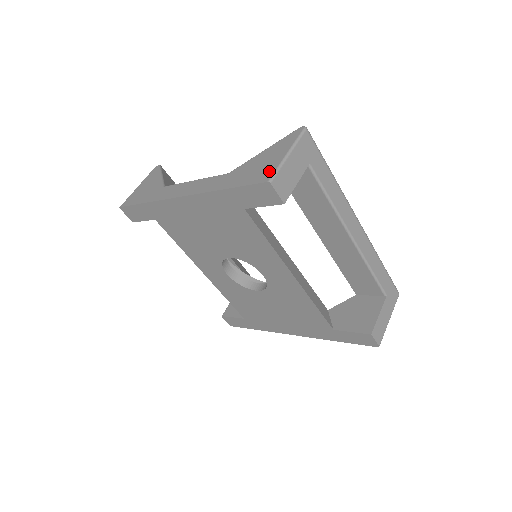
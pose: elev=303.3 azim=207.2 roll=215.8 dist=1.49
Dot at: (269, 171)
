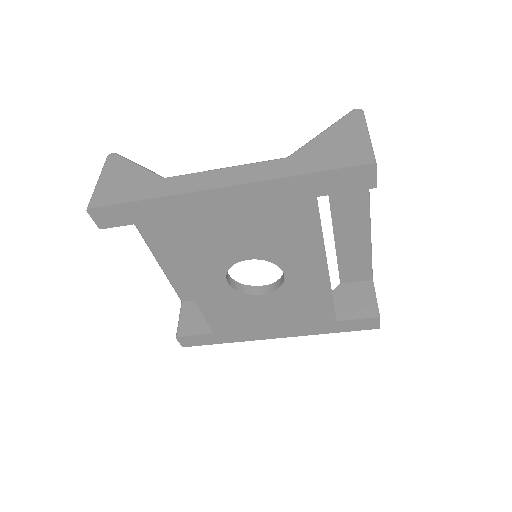
Dot at: (362, 152)
